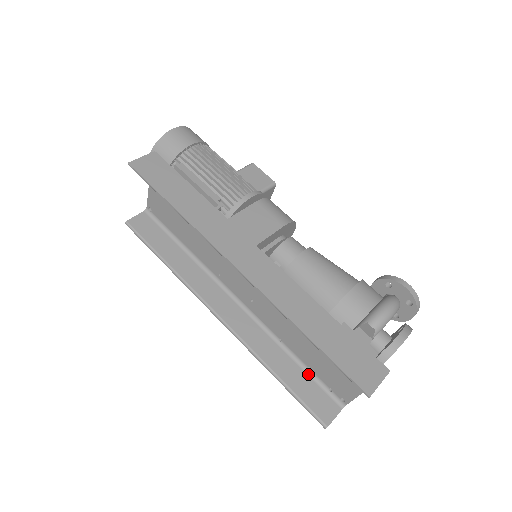
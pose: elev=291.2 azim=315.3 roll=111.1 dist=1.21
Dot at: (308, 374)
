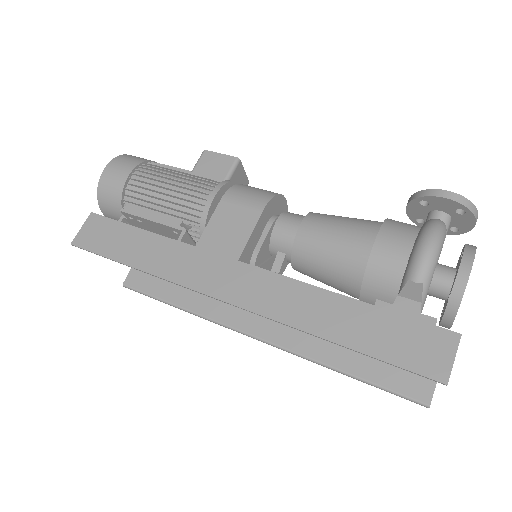
Dot at: occluded
